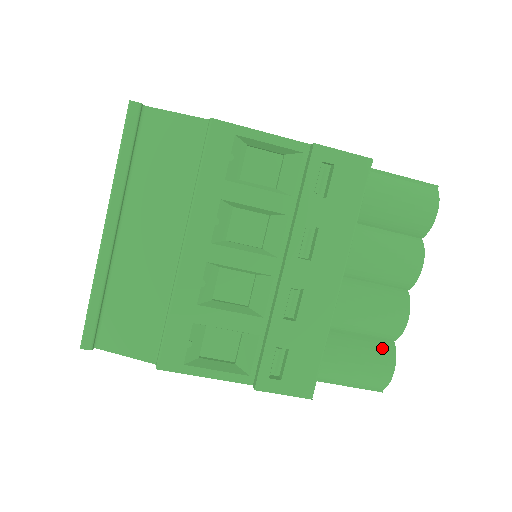
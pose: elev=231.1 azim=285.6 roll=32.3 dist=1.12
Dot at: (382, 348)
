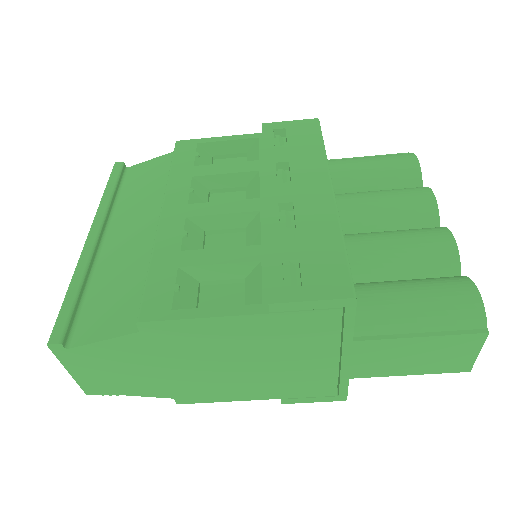
Dot at: (445, 278)
